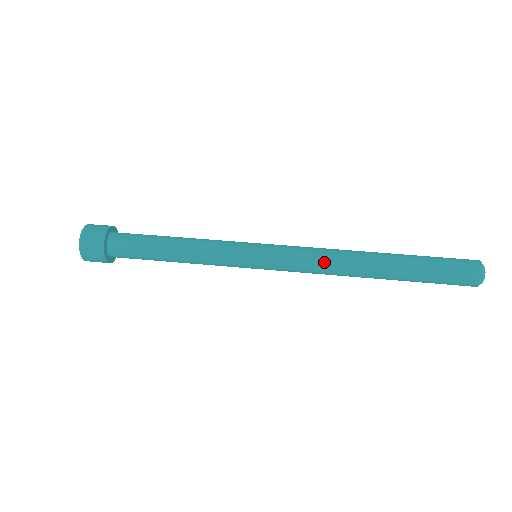
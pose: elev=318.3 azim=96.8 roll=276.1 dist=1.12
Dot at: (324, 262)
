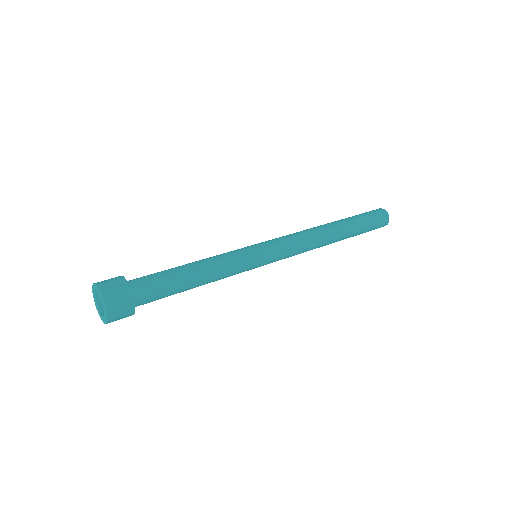
Dot at: (308, 240)
